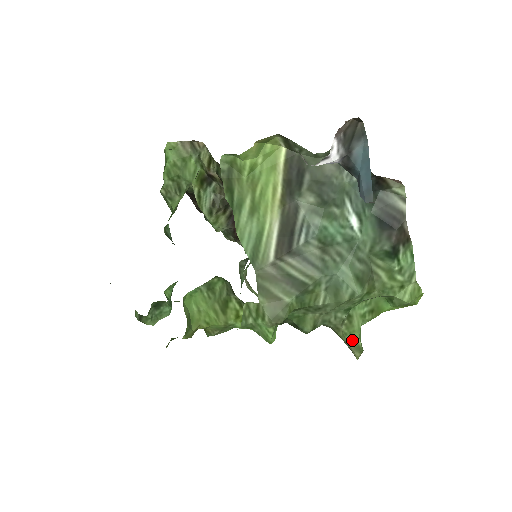
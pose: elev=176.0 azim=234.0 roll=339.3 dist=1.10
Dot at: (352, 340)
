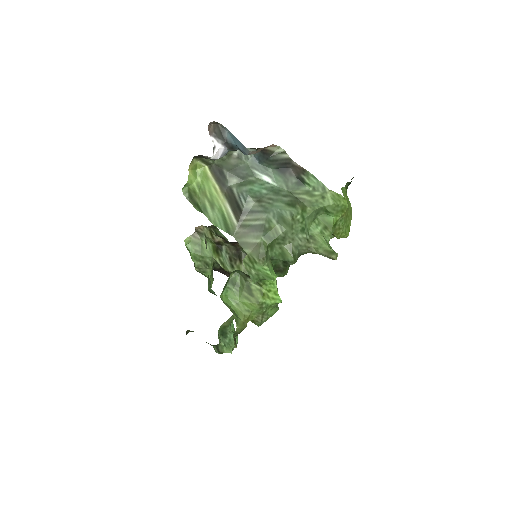
Dot at: (324, 250)
